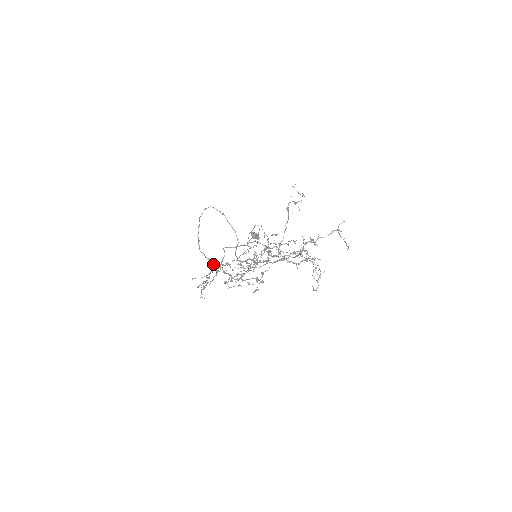
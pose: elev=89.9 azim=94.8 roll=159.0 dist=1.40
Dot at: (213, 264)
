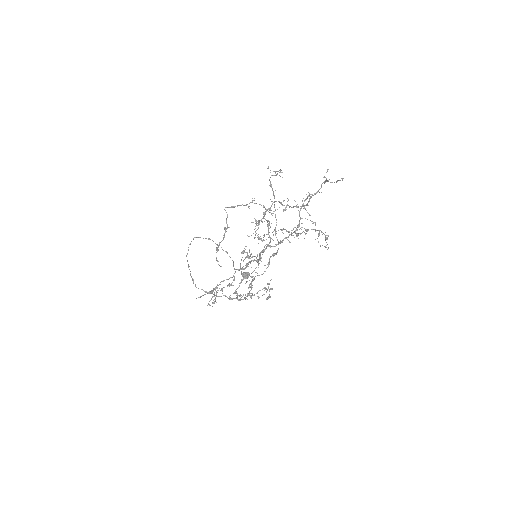
Dot at: occluded
